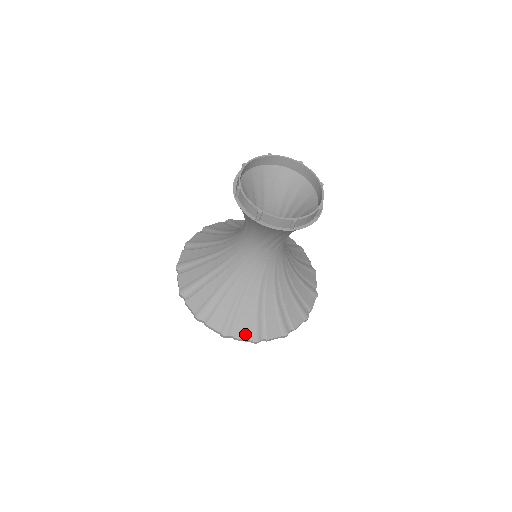
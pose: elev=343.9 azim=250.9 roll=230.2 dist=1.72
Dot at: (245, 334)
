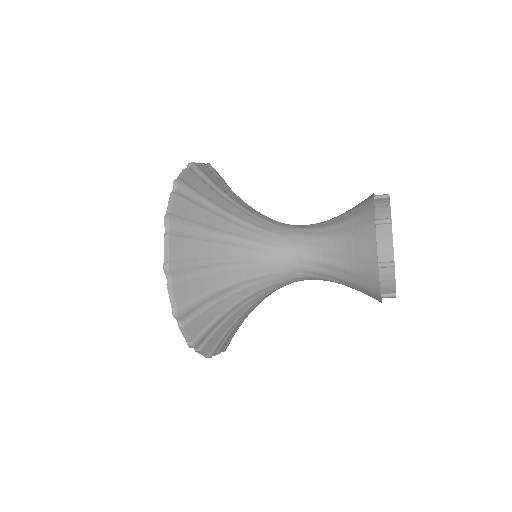
Dot at: (223, 348)
